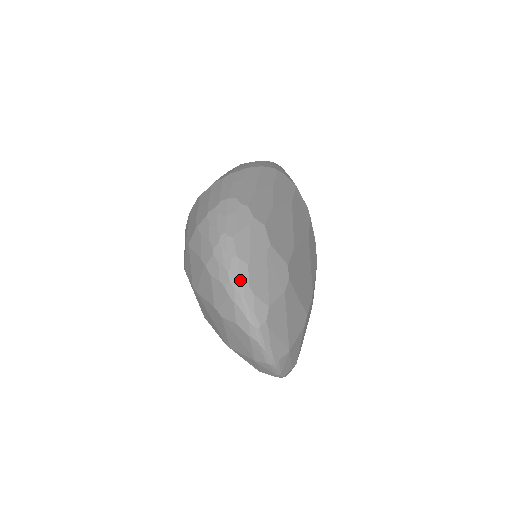
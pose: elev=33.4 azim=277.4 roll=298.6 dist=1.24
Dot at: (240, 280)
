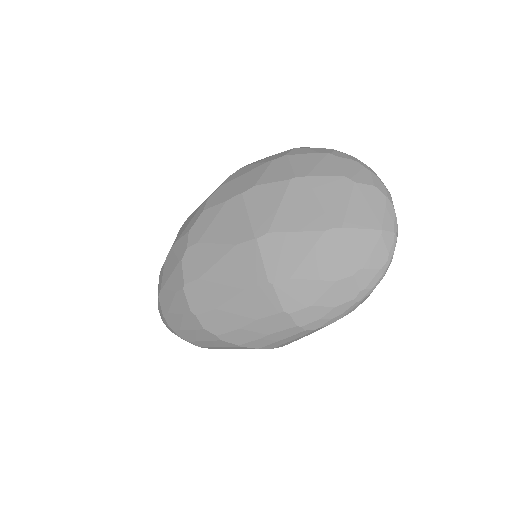
Dot at: occluded
